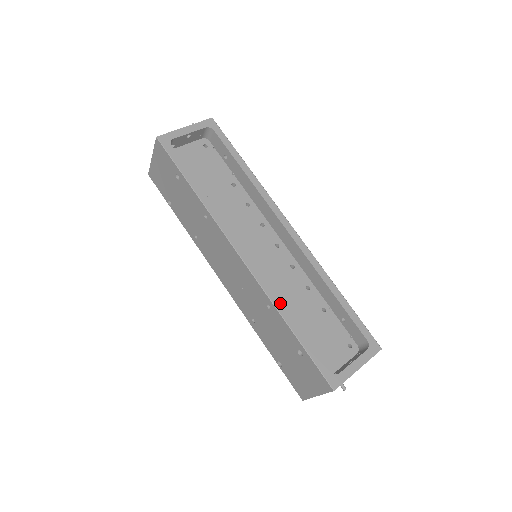
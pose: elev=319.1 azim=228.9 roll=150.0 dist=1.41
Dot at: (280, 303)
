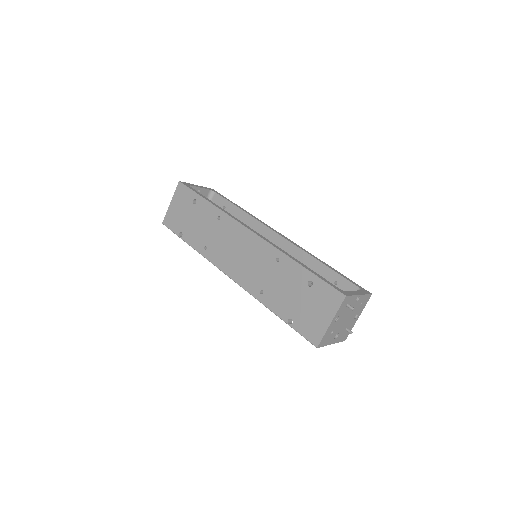
Dot at: (287, 253)
